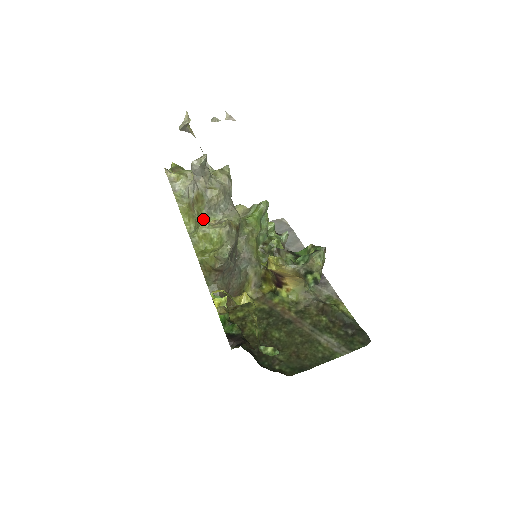
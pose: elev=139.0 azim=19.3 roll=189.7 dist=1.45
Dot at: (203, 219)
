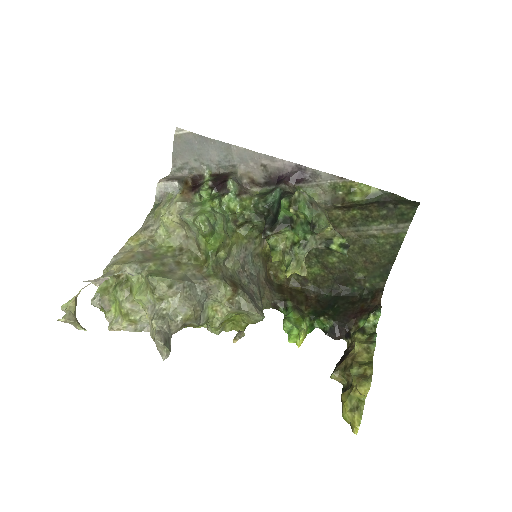
Dot at: (207, 323)
